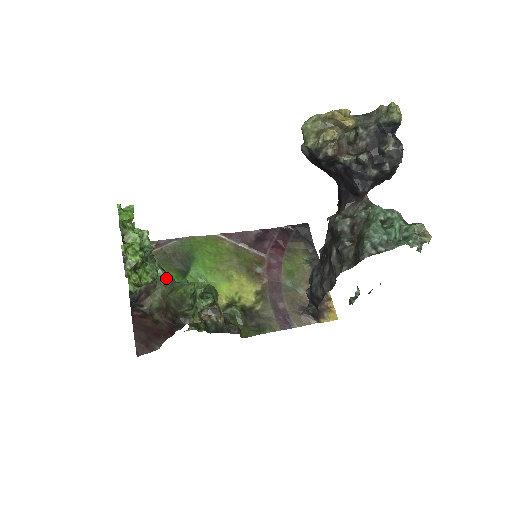
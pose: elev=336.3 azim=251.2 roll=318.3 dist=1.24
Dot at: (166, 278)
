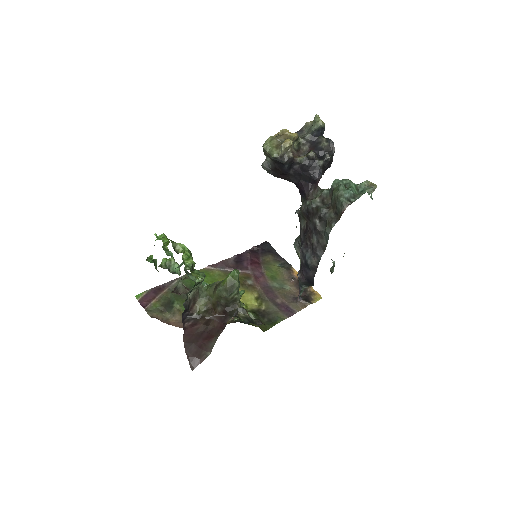
Dot at: (204, 285)
